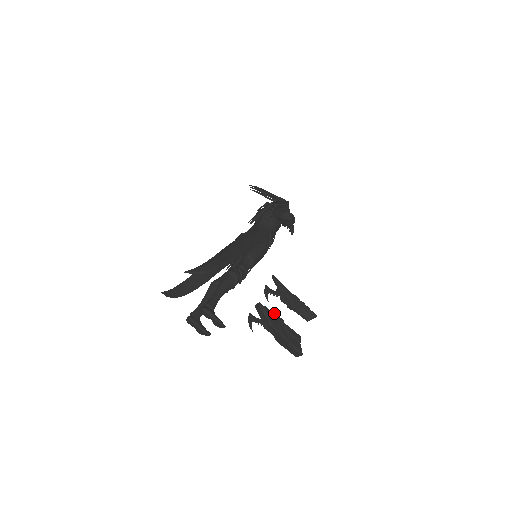
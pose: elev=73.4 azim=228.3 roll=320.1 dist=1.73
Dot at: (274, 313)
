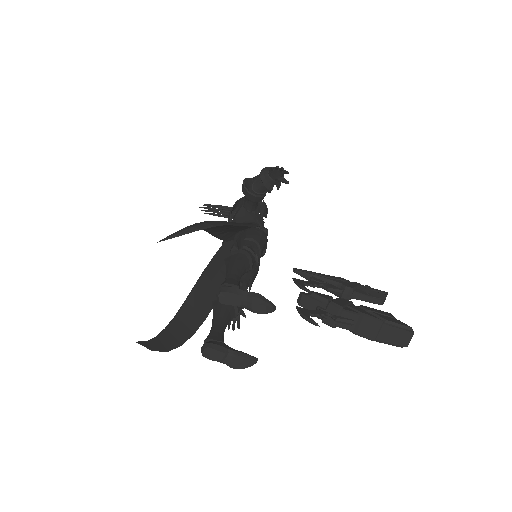
Dot at: occluded
